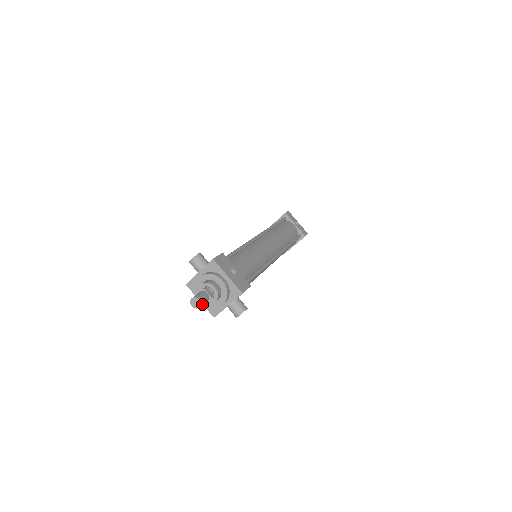
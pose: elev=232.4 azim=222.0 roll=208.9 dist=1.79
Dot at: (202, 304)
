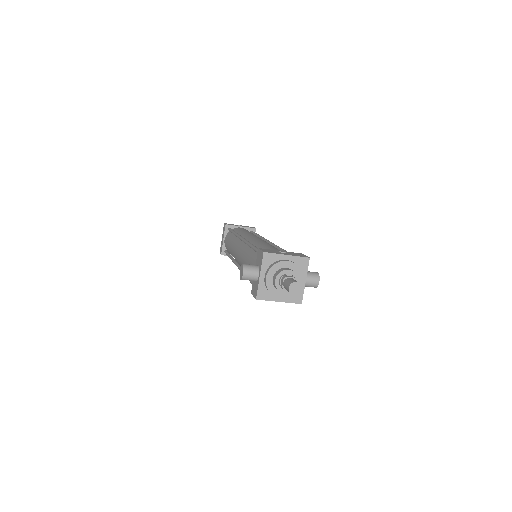
Dot at: (299, 286)
